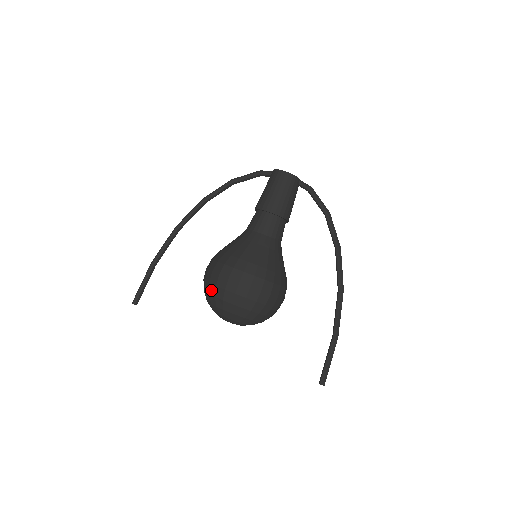
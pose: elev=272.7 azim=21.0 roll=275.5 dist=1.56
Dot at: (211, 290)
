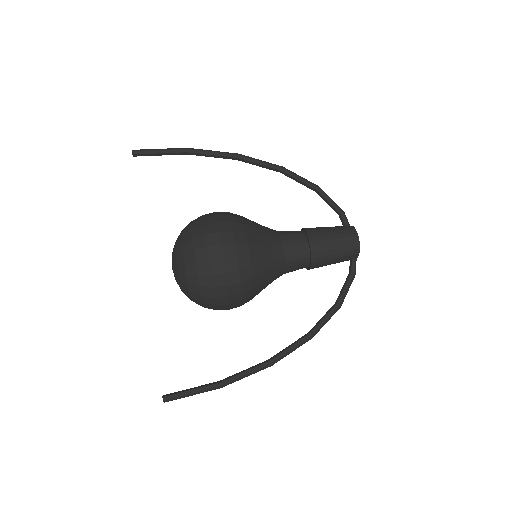
Dot at: (197, 231)
